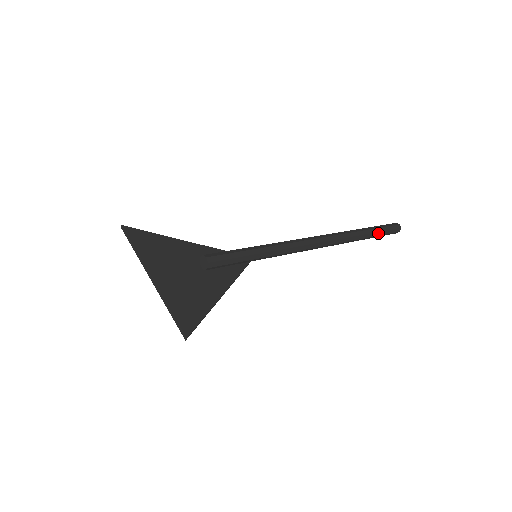
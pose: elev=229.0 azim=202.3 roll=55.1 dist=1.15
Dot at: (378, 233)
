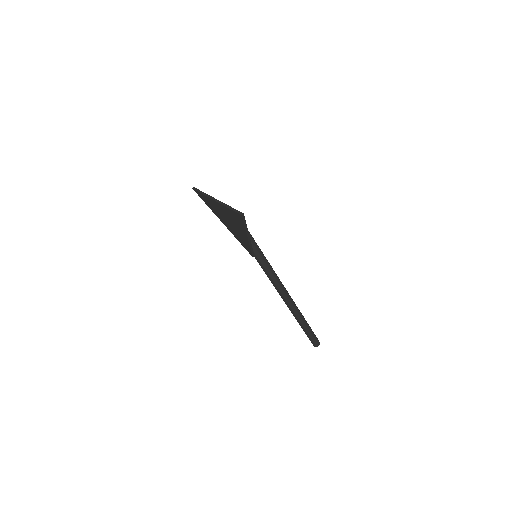
Dot at: (310, 328)
